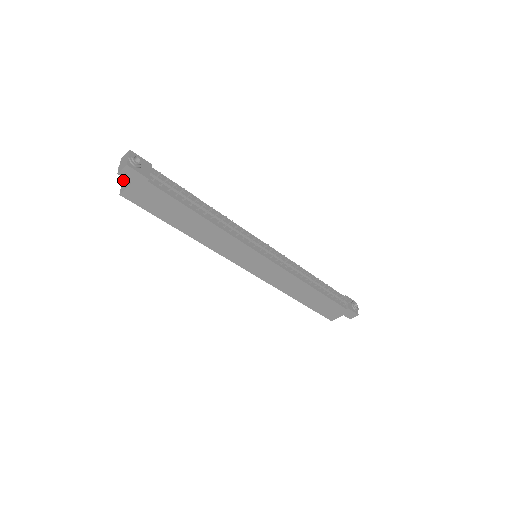
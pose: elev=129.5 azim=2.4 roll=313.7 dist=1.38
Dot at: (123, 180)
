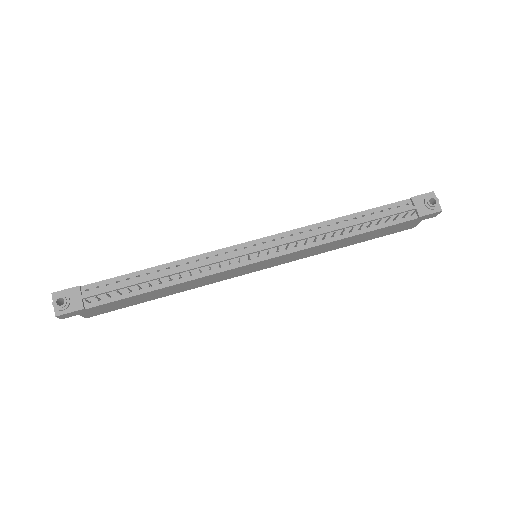
Dot at: occluded
